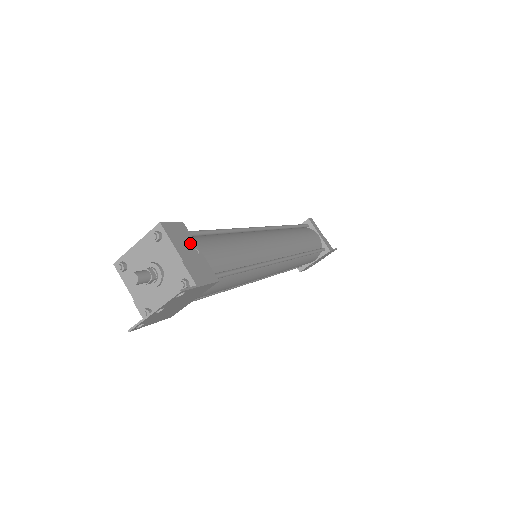
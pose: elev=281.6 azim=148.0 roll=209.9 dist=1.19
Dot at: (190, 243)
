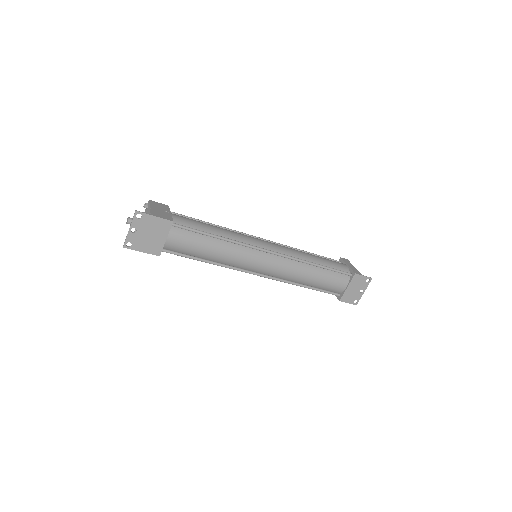
Dot at: (165, 209)
